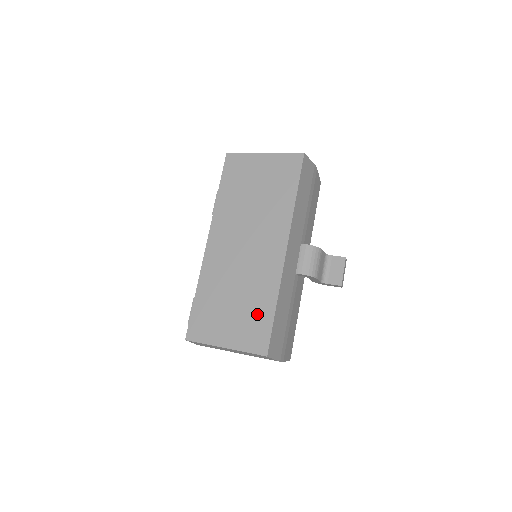
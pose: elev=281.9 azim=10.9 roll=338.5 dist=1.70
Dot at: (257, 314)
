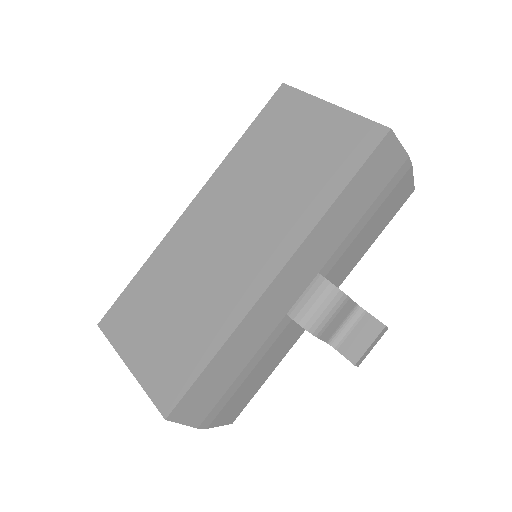
Dot at: (188, 348)
